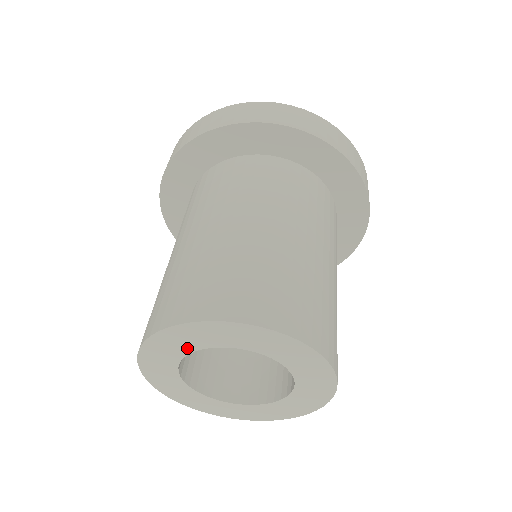
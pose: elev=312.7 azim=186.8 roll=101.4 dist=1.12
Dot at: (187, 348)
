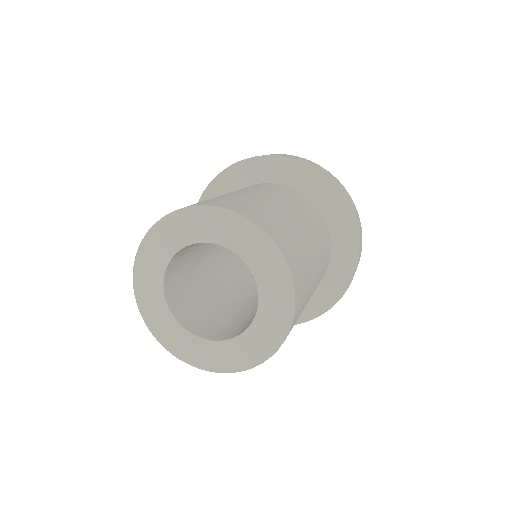
Dot at: (162, 262)
